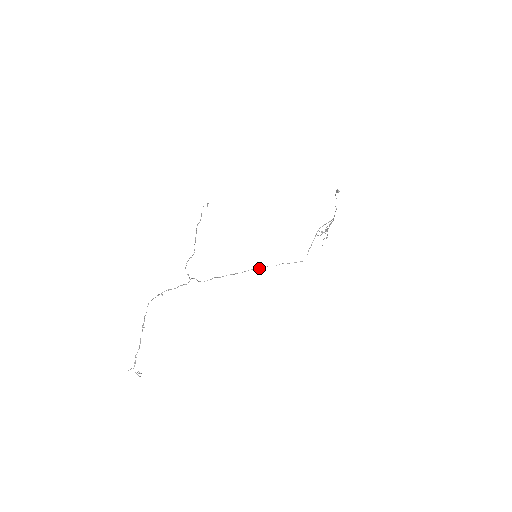
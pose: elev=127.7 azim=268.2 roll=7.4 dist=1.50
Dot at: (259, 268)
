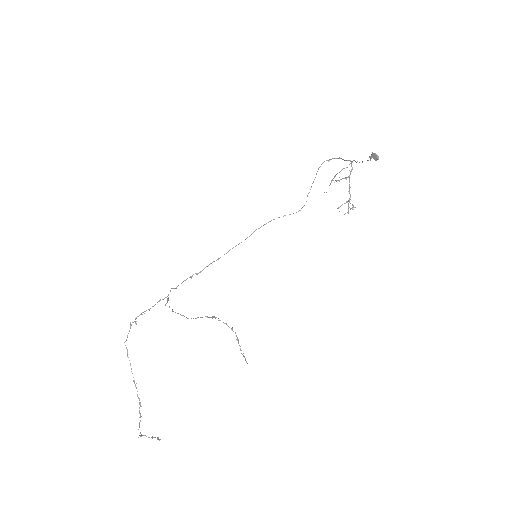
Dot at: occluded
